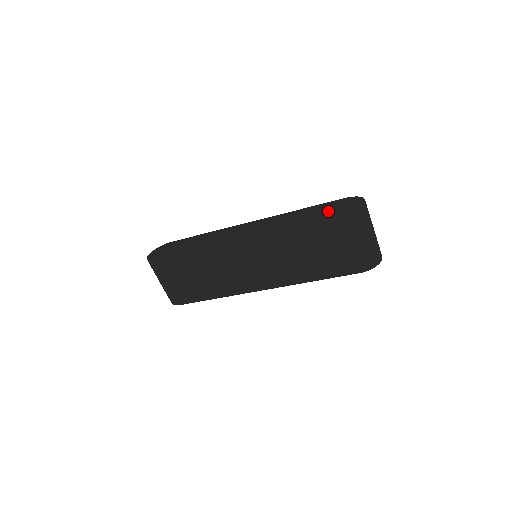
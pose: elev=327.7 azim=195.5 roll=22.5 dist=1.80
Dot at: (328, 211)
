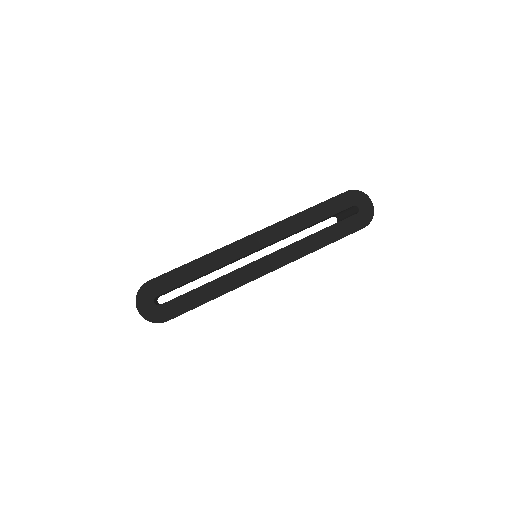
Dot at: occluded
